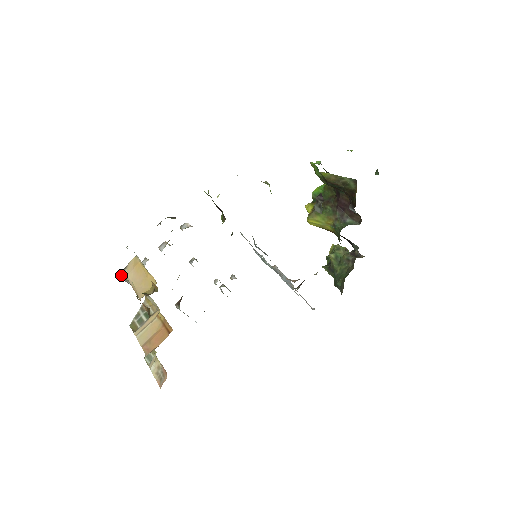
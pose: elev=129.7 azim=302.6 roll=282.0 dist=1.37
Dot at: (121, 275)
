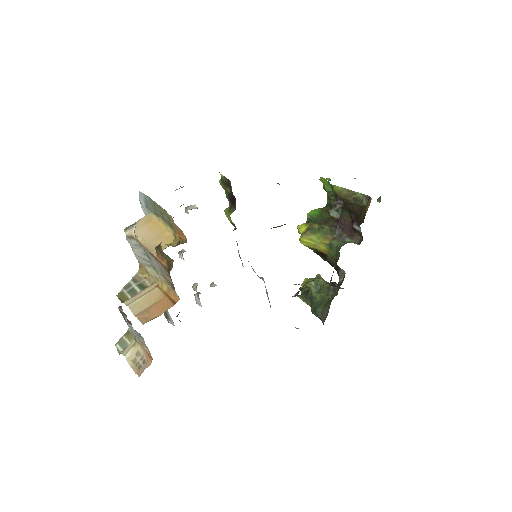
Dot at: (127, 231)
